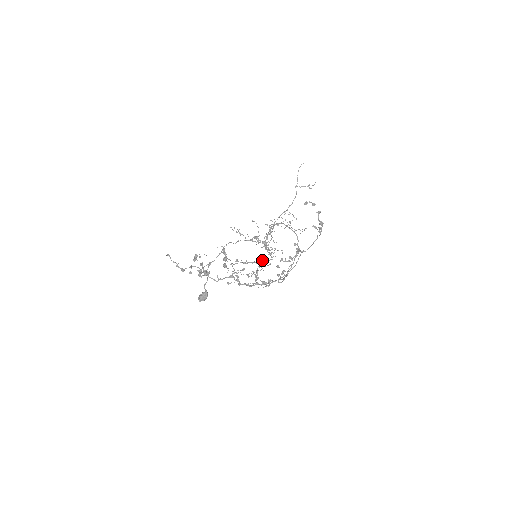
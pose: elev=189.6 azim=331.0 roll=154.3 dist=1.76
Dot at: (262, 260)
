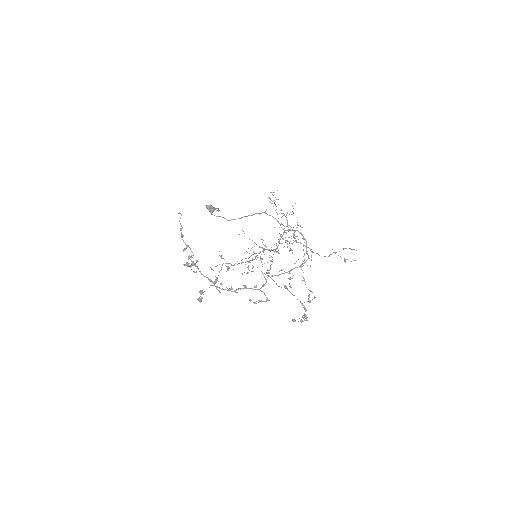
Dot at: (260, 258)
